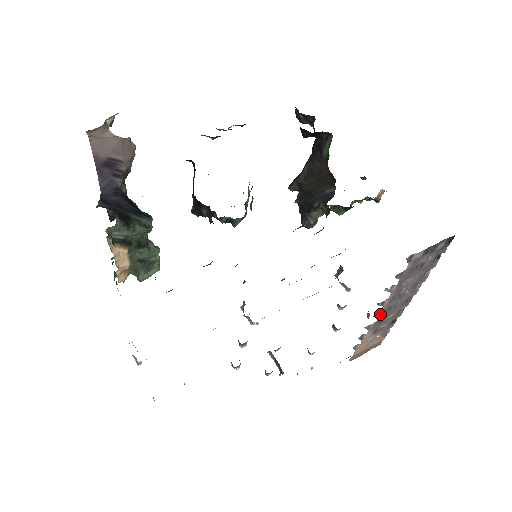
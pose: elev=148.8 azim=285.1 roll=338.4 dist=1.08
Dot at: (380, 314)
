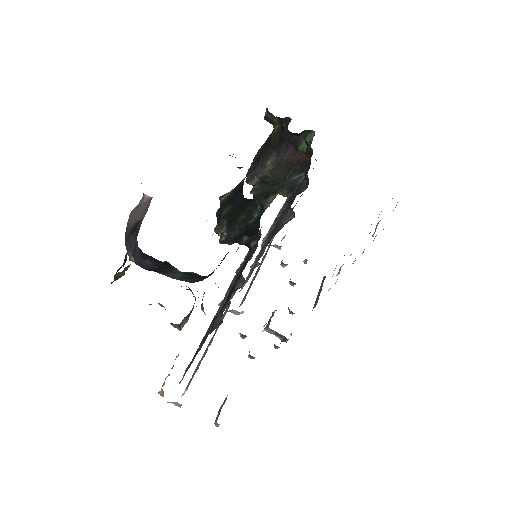
Dot at: occluded
